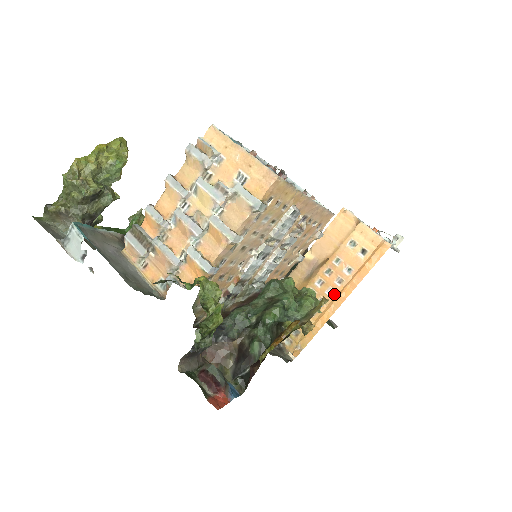
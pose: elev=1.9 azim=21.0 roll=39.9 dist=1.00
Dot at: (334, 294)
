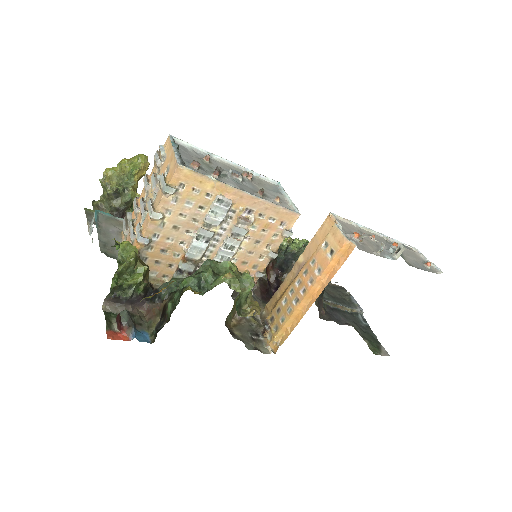
Dot at: (305, 293)
